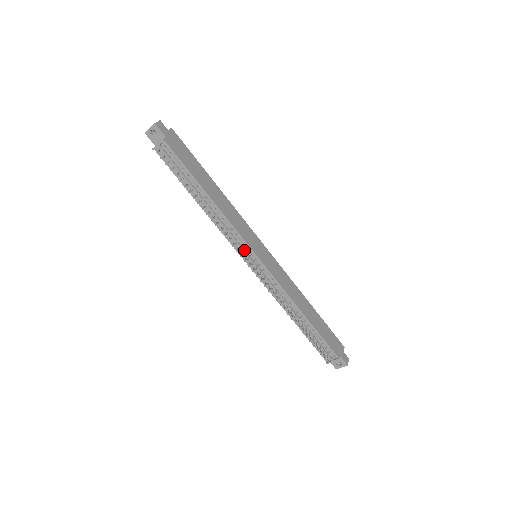
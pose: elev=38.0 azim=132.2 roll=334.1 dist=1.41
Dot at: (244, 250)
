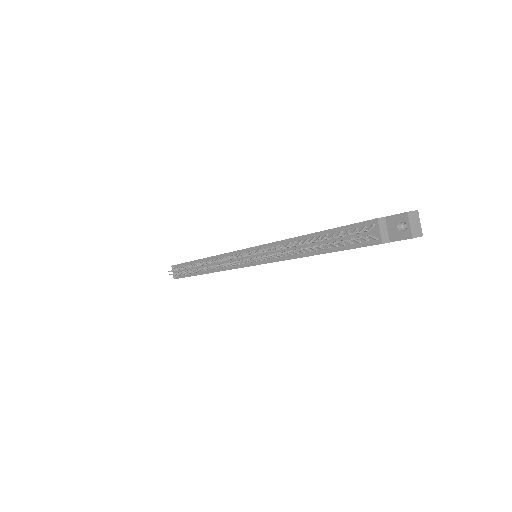
Dot at: (235, 259)
